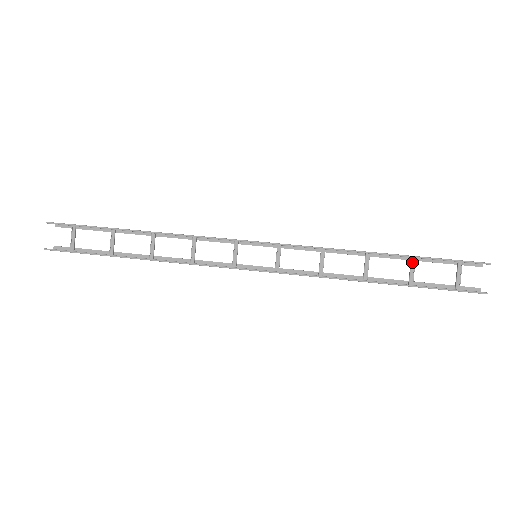
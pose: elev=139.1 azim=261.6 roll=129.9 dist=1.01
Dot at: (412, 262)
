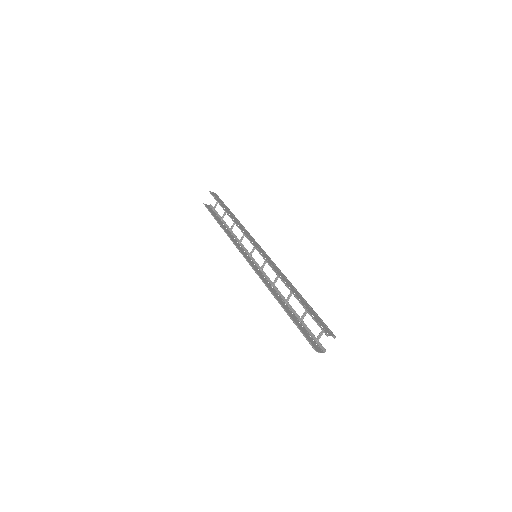
Dot at: occluded
